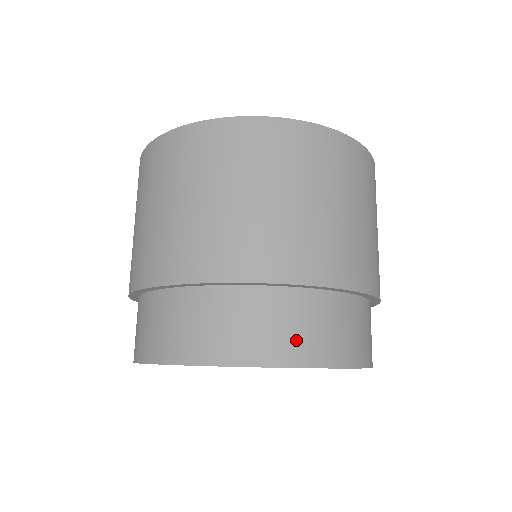
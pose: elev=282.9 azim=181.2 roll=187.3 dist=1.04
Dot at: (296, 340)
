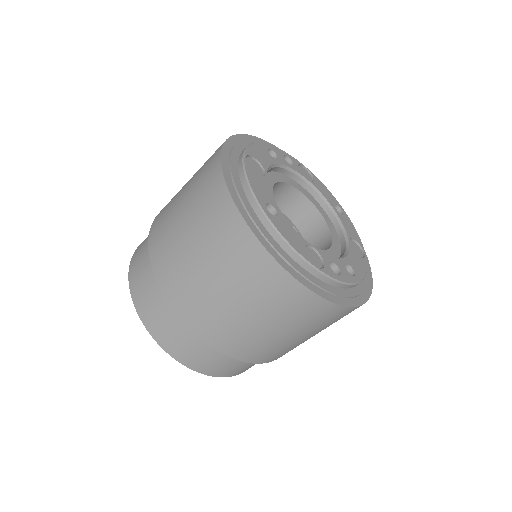
Dot at: (172, 341)
